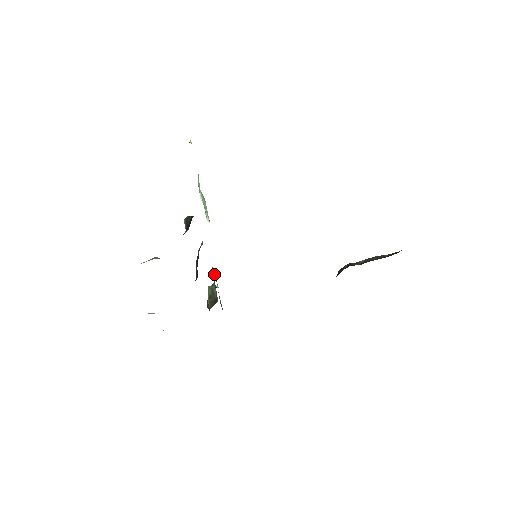
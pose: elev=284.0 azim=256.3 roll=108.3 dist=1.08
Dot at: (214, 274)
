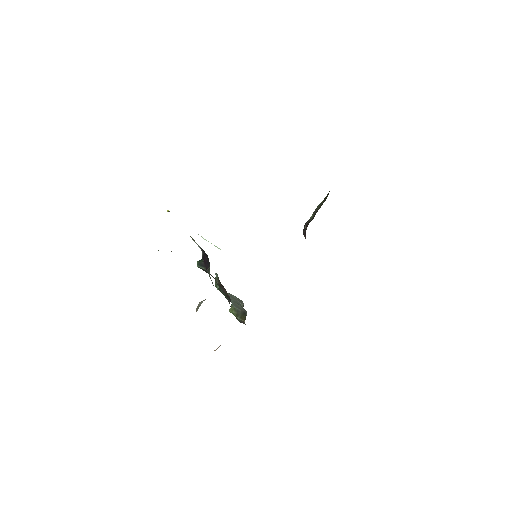
Dot at: occluded
